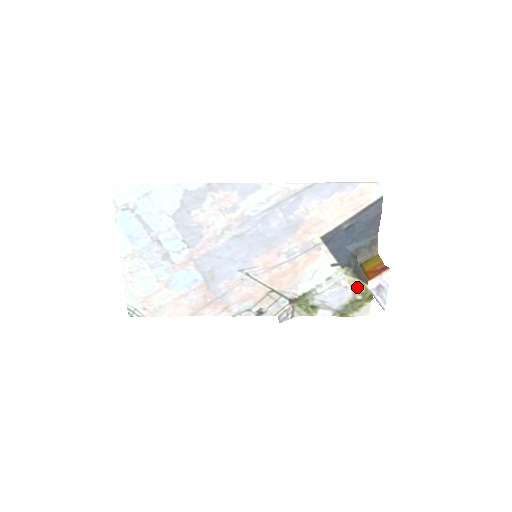
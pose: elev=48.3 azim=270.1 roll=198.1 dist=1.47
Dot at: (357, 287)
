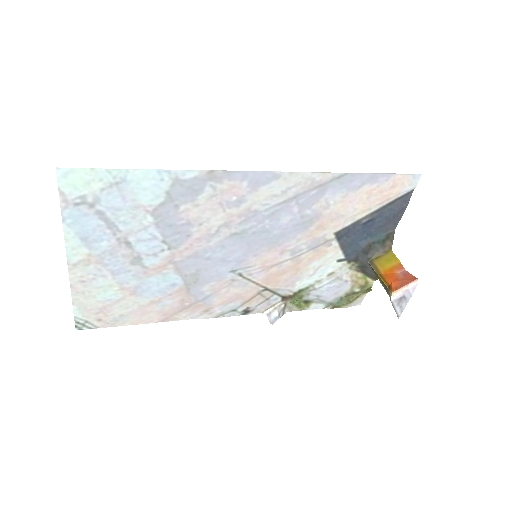
Dot at: (358, 280)
